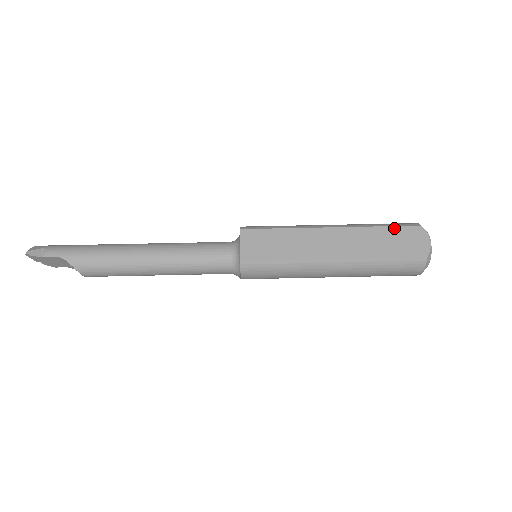
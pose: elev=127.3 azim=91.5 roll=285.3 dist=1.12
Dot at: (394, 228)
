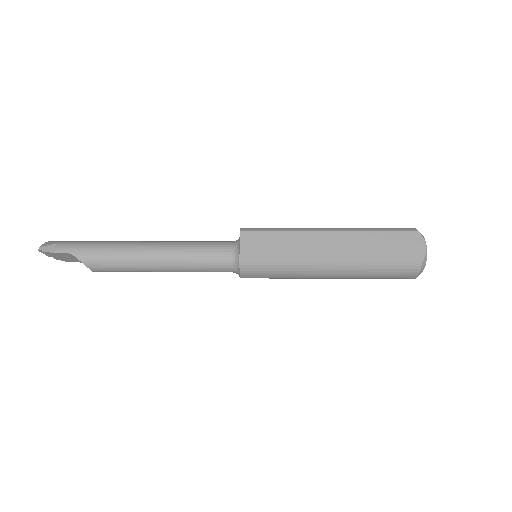
Dot at: (391, 233)
